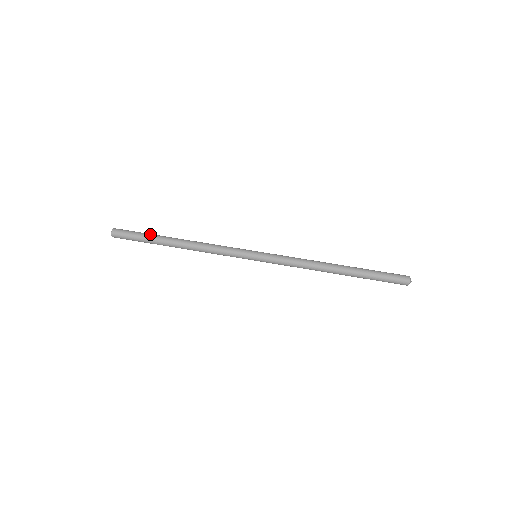
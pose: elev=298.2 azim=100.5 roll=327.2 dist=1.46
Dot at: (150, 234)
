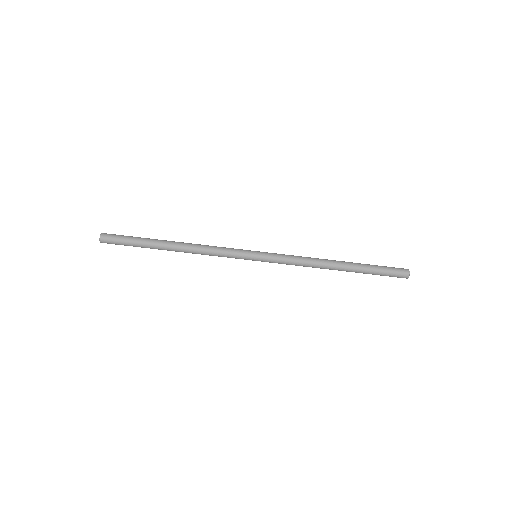
Dot at: (141, 243)
